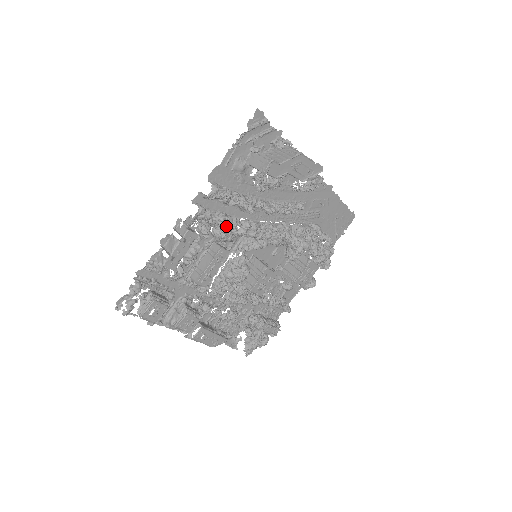
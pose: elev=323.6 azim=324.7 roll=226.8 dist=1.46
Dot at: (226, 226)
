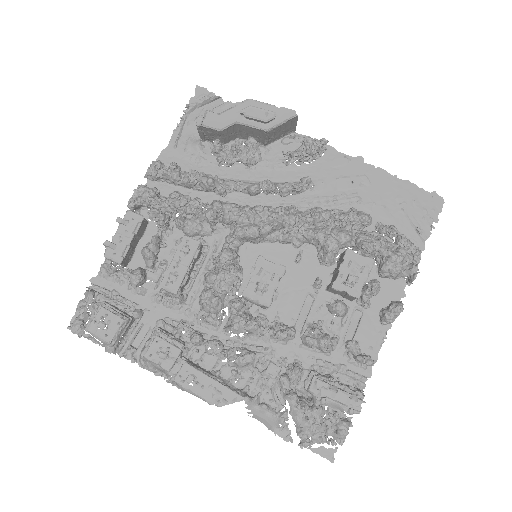
Dot at: (180, 204)
